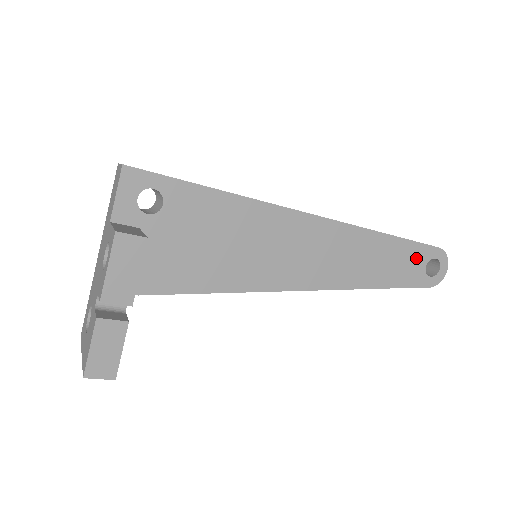
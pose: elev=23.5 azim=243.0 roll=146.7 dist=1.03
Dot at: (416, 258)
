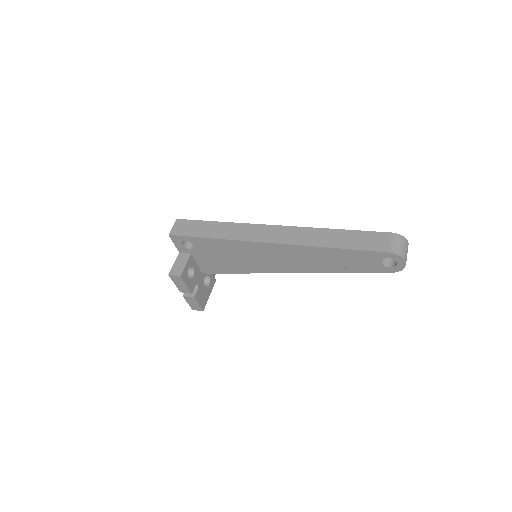
Dot at: (368, 258)
